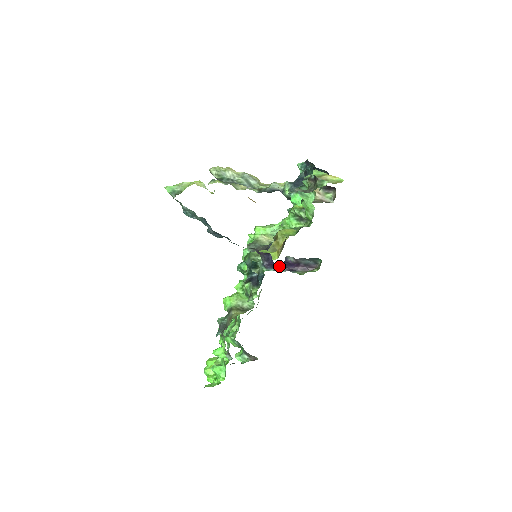
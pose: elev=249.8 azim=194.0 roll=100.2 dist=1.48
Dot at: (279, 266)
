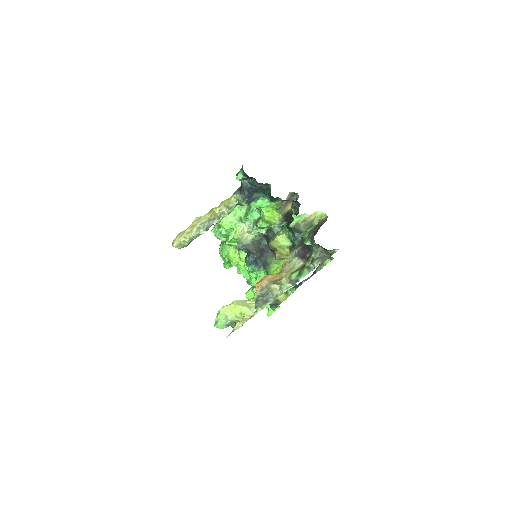
Dot at: occluded
